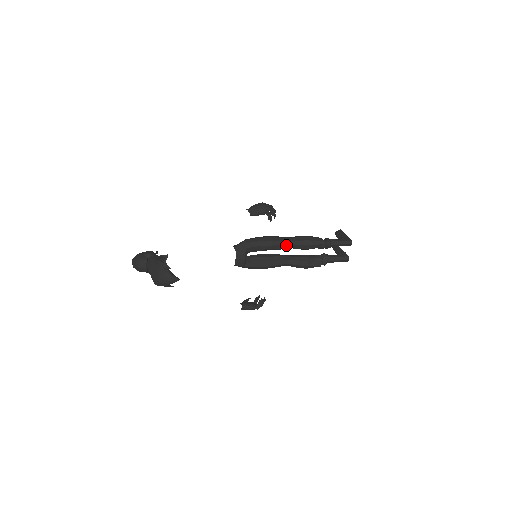
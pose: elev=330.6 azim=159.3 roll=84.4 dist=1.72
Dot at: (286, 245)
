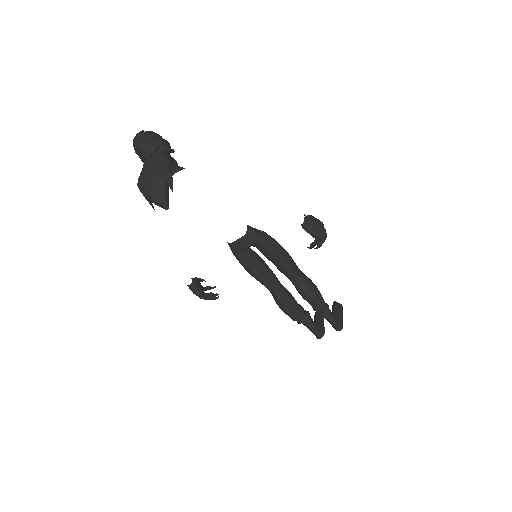
Dot at: (291, 275)
